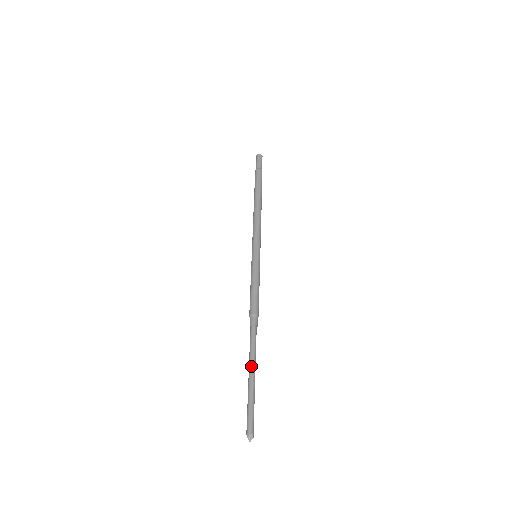
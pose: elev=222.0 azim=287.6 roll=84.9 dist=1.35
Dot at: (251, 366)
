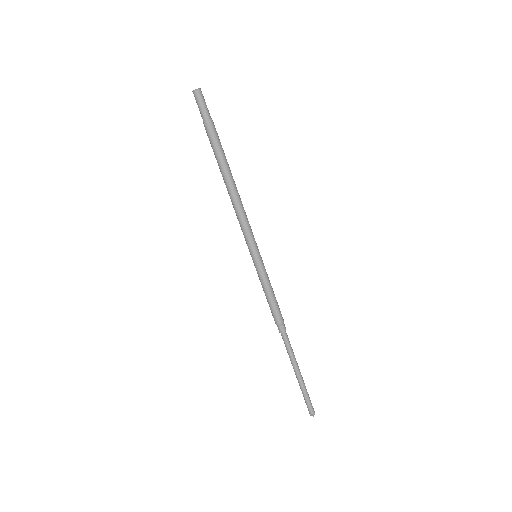
Dot at: (293, 368)
